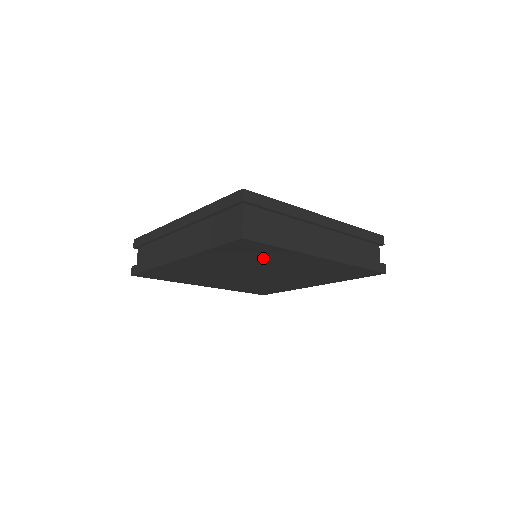
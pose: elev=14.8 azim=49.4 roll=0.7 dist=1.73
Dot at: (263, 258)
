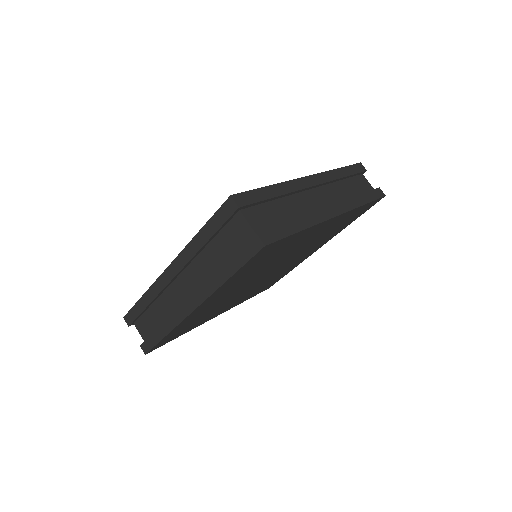
Dot at: (279, 253)
